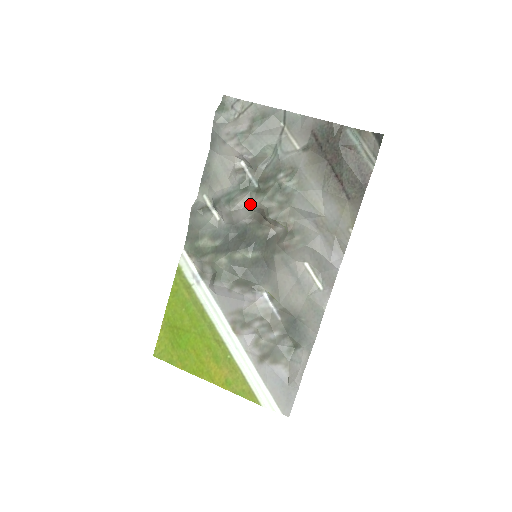
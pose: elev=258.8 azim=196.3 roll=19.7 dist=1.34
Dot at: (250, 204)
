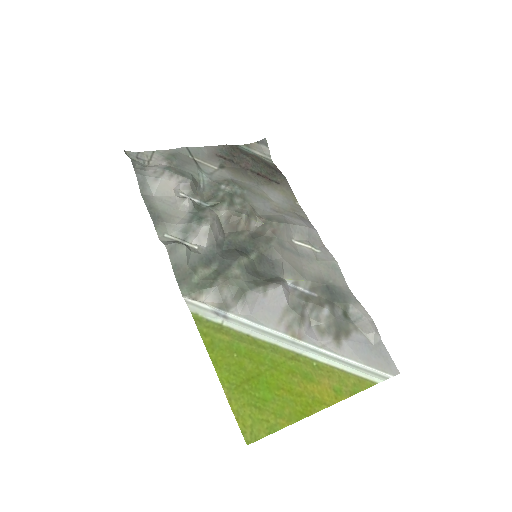
Dot at: (218, 216)
